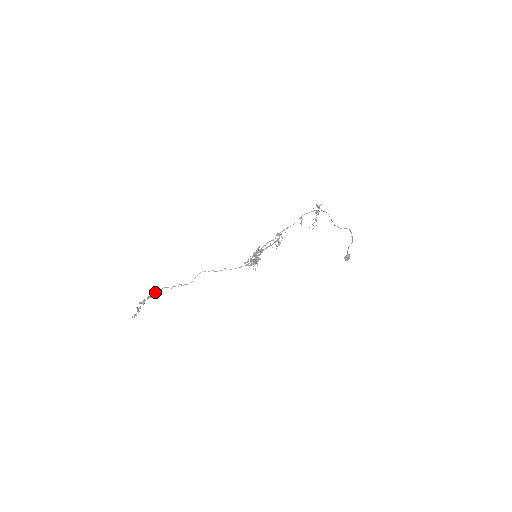
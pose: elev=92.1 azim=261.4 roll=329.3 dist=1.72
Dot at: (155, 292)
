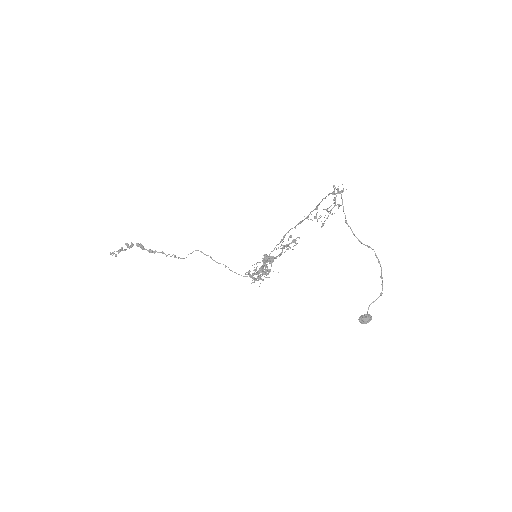
Dot at: (150, 249)
